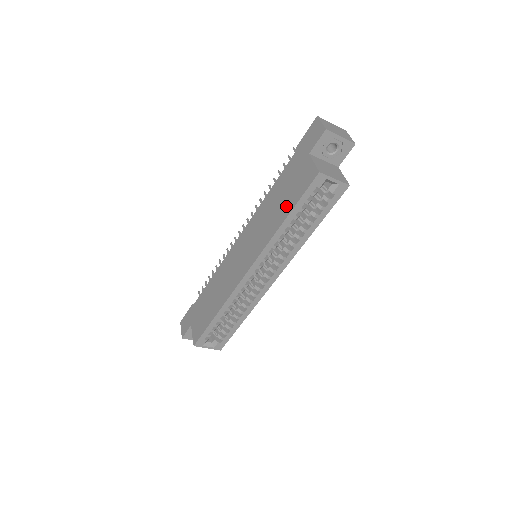
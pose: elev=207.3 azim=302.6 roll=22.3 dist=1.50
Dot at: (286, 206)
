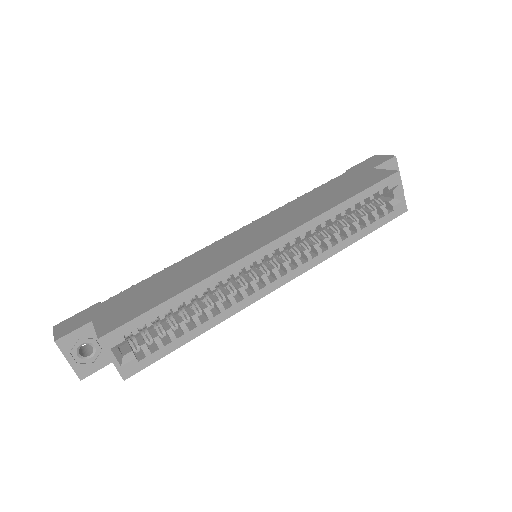
Dot at: (343, 194)
